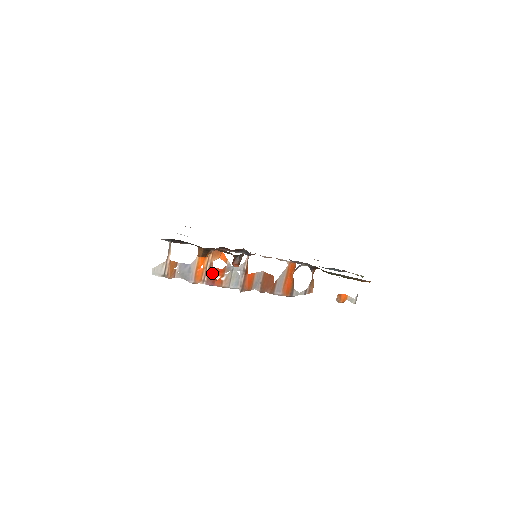
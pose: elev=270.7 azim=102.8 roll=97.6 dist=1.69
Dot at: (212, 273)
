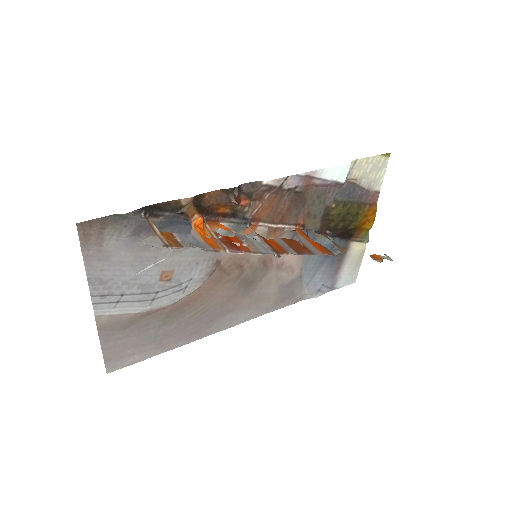
Dot at: (226, 241)
